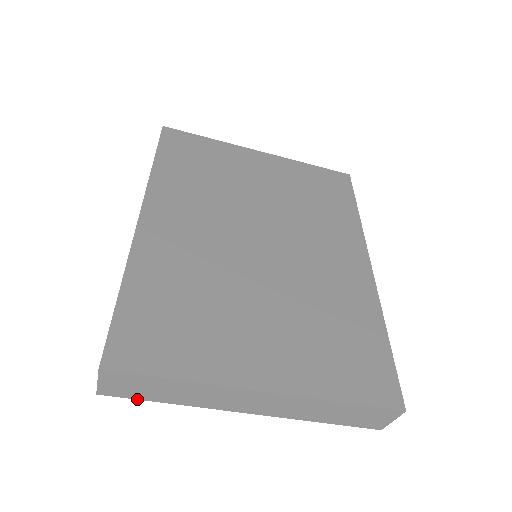
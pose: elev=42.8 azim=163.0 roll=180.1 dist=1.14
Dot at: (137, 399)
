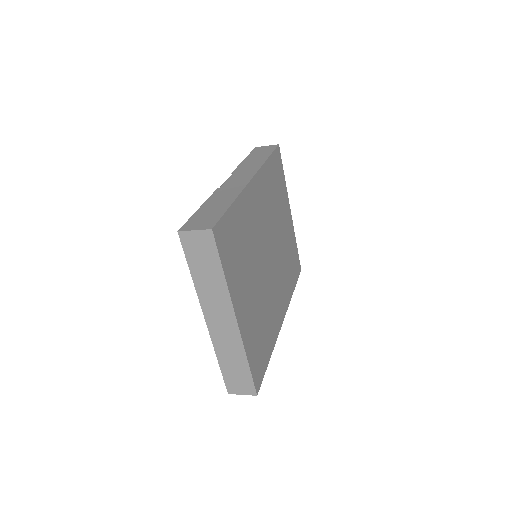
Dot at: (185, 256)
